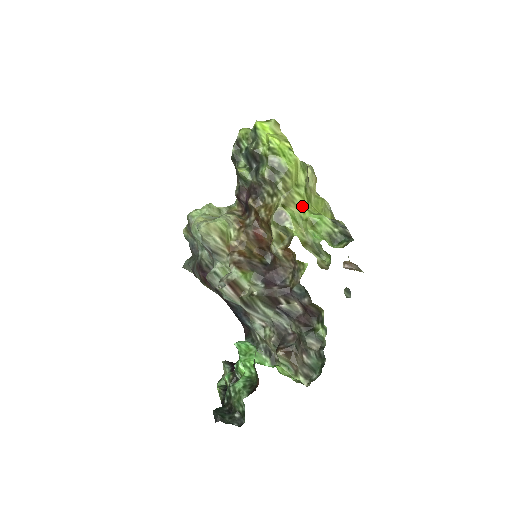
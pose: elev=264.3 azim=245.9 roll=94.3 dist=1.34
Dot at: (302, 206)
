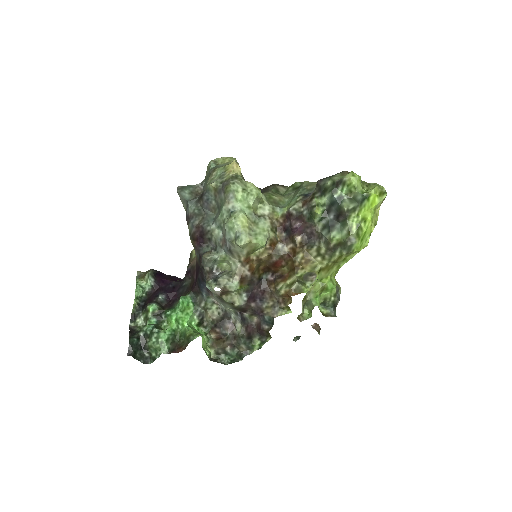
Dot at: occluded
